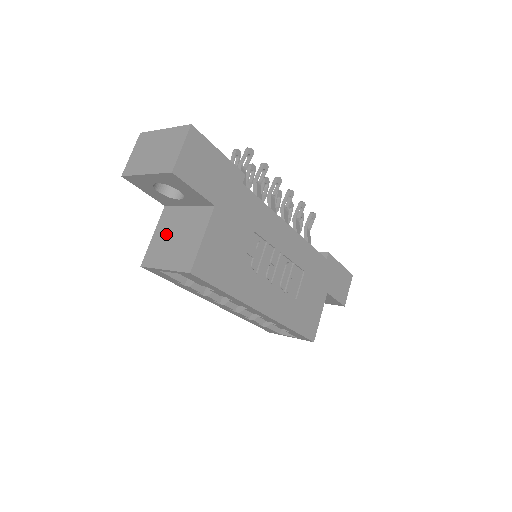
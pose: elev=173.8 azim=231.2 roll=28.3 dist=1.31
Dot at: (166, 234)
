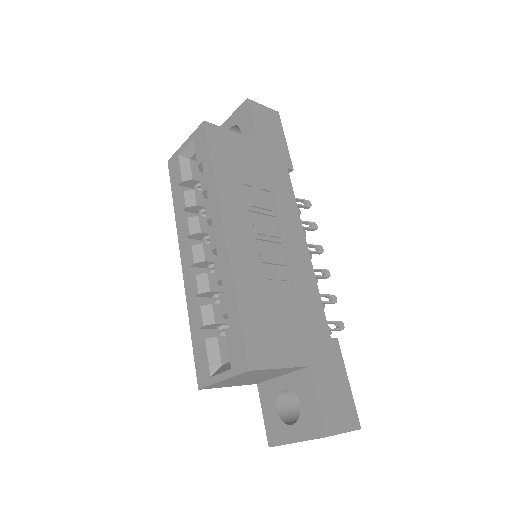
Dot at: occluded
